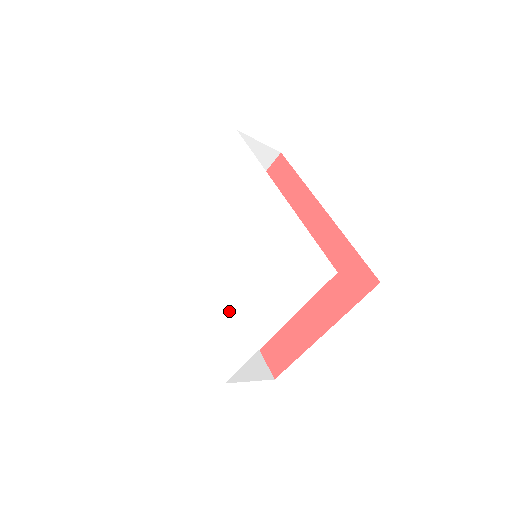
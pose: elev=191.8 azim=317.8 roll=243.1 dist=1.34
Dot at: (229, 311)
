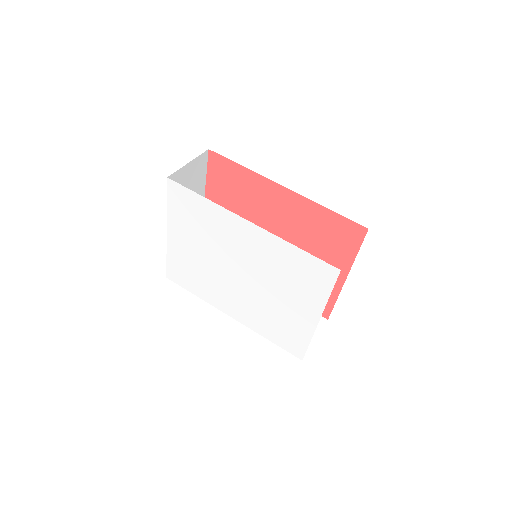
Dot at: (270, 316)
